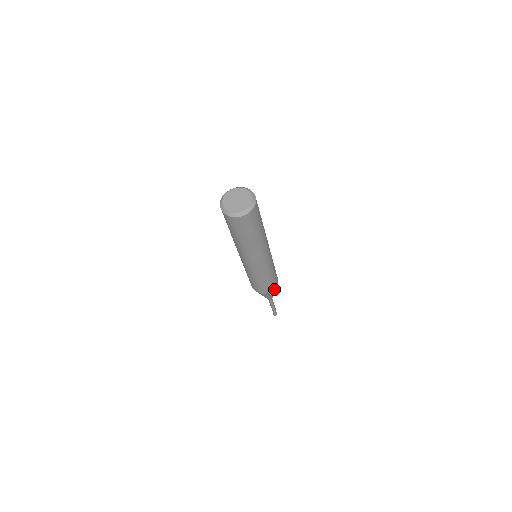
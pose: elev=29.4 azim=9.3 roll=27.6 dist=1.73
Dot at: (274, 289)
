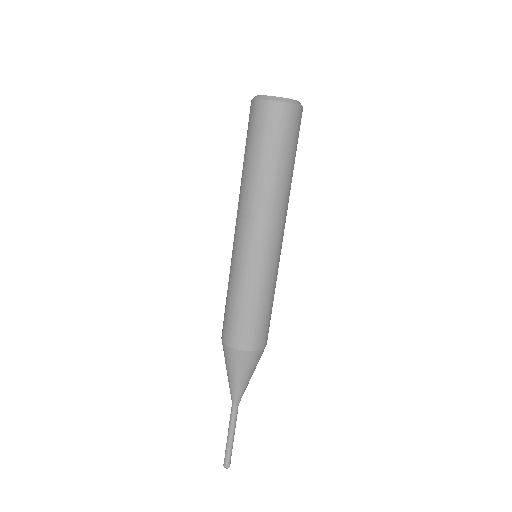
Dot at: (257, 352)
